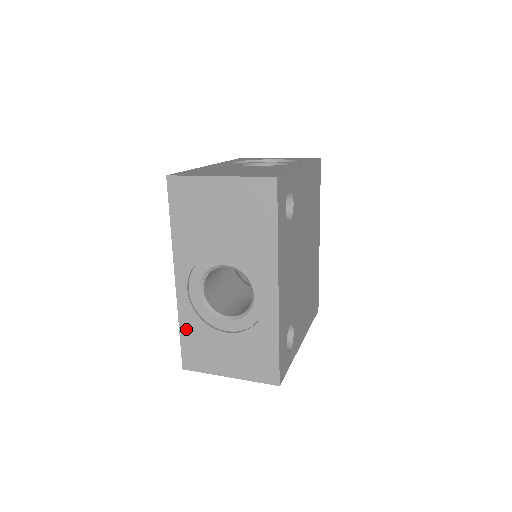
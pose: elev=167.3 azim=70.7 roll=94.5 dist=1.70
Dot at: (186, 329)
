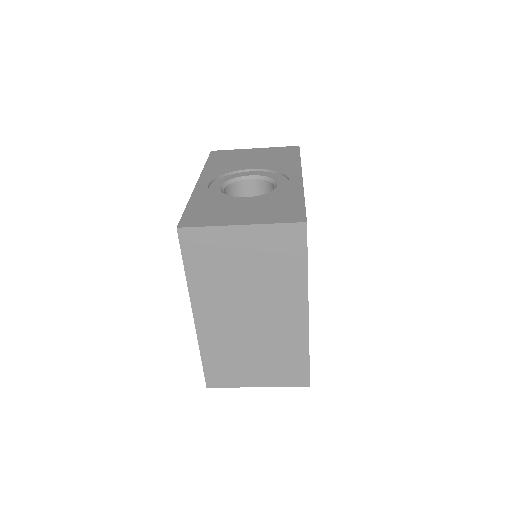
Dot at: (196, 203)
